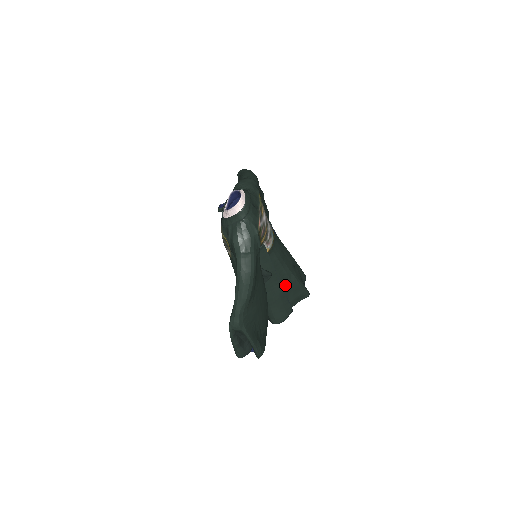
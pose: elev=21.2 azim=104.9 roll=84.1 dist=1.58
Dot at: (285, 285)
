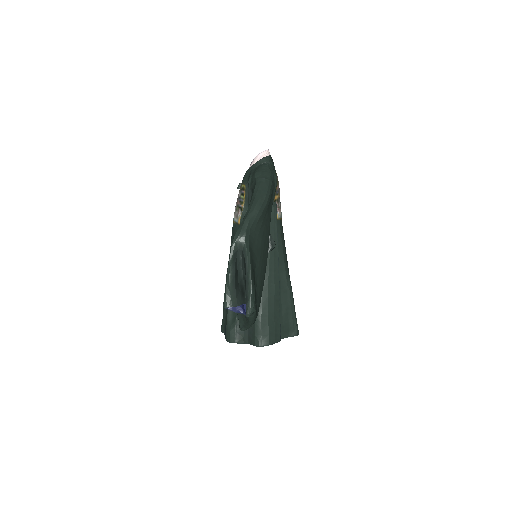
Dot at: (280, 288)
